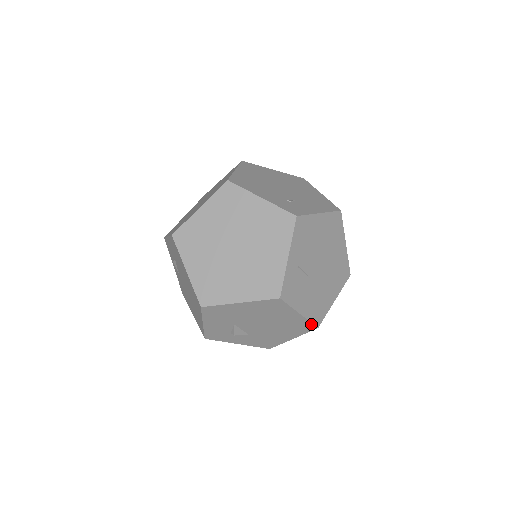
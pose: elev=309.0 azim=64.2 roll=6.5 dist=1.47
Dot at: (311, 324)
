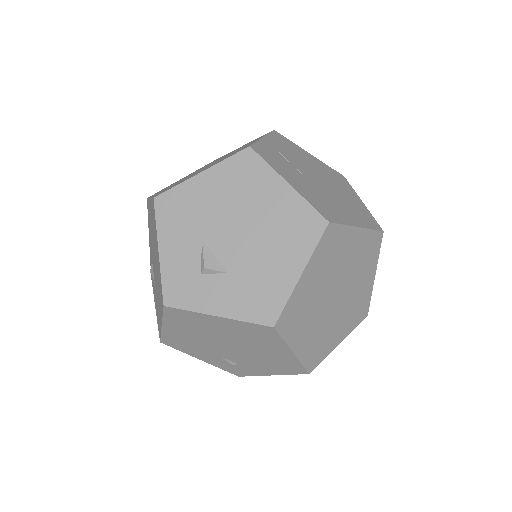
Dot at: (314, 212)
